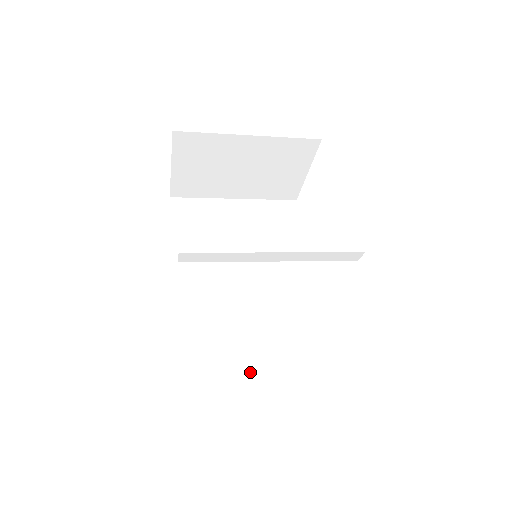
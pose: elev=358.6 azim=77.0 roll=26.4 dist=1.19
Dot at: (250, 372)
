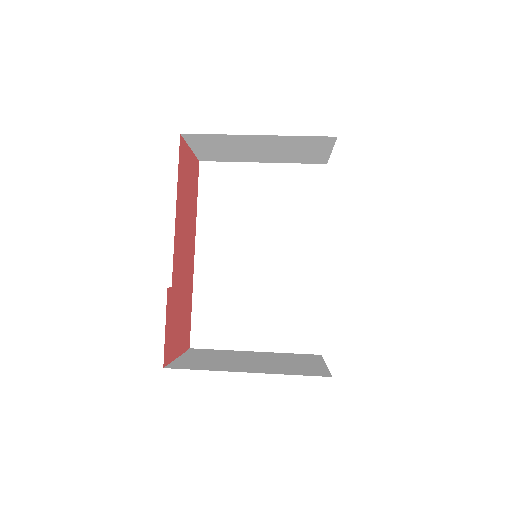
Dot at: (249, 340)
